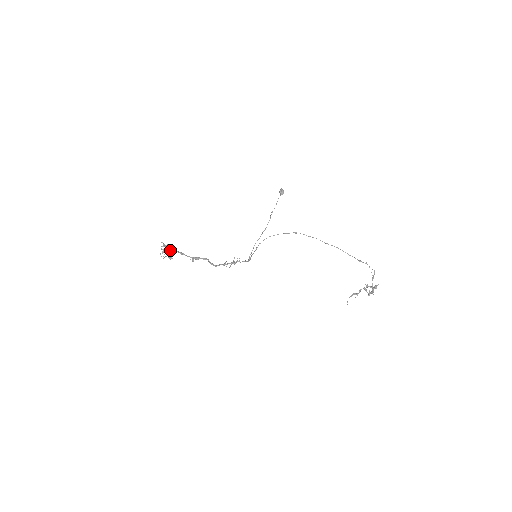
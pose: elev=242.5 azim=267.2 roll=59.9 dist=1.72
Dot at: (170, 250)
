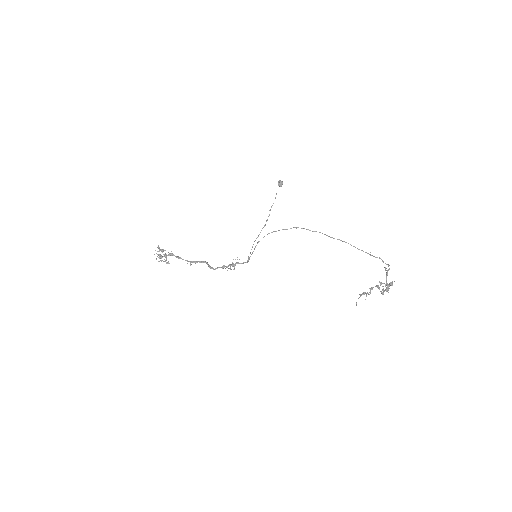
Dot at: (165, 255)
